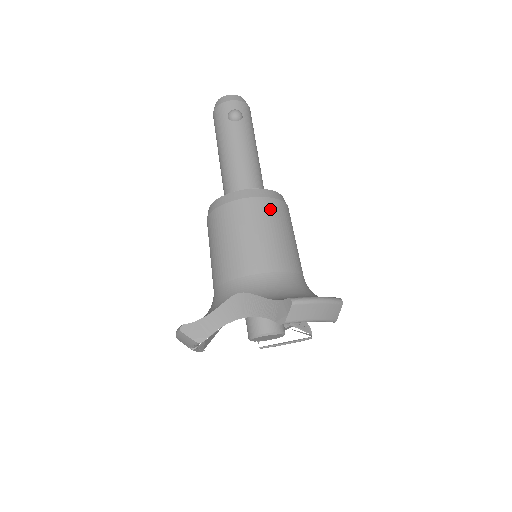
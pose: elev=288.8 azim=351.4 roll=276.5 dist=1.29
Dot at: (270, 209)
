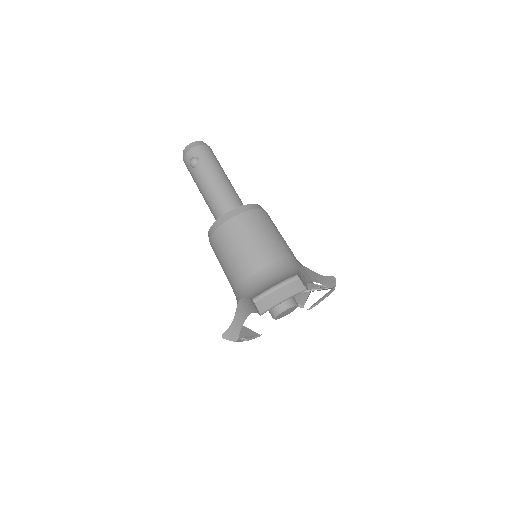
Dot at: (236, 226)
